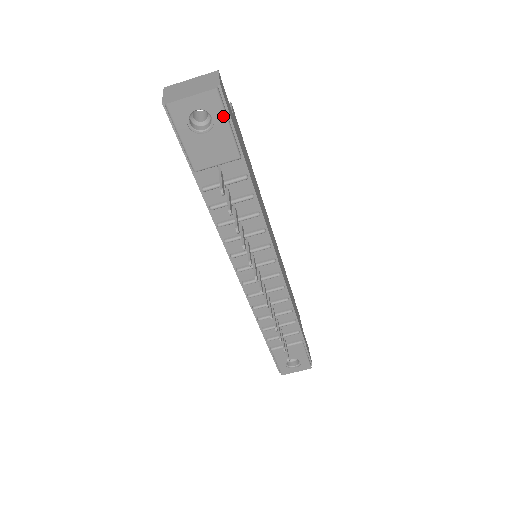
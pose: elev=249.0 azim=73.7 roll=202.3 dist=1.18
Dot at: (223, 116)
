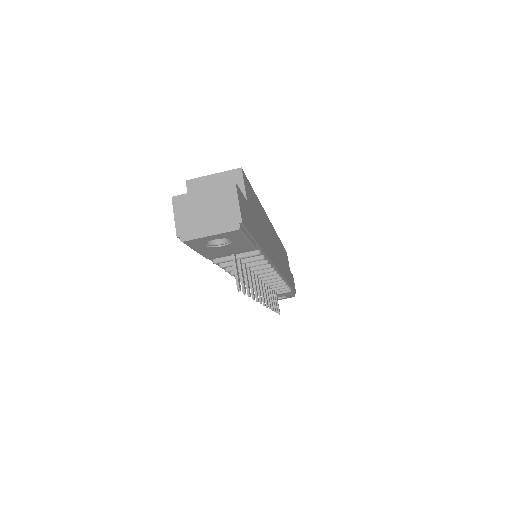
Dot at: (243, 238)
